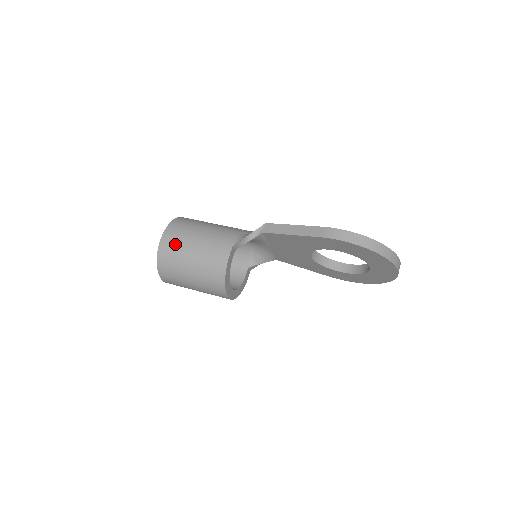
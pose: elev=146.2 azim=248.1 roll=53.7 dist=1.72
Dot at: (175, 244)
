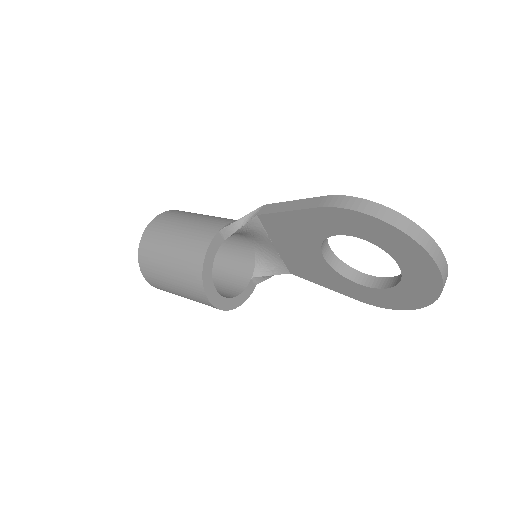
Dot at: (159, 230)
